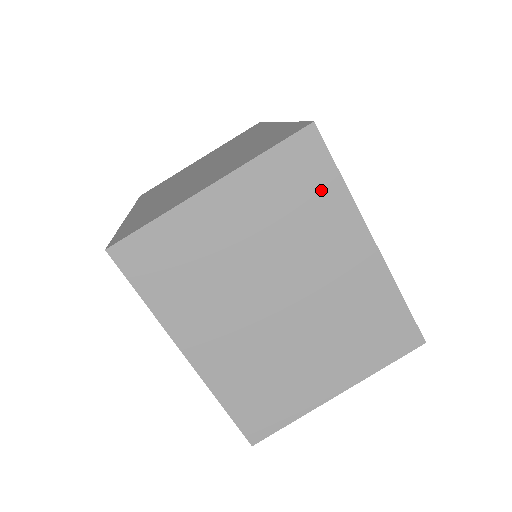
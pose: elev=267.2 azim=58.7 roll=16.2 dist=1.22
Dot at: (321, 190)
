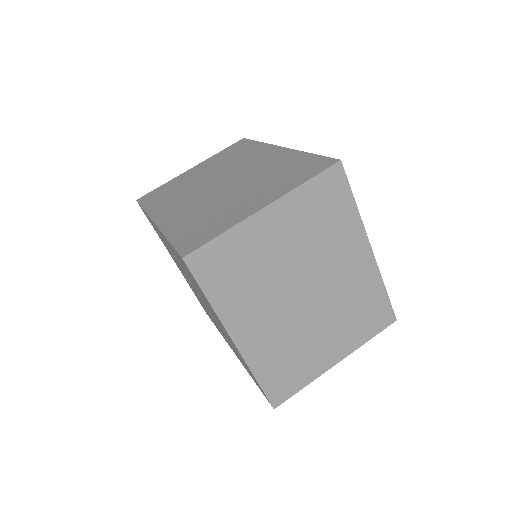
Dot at: (341, 210)
